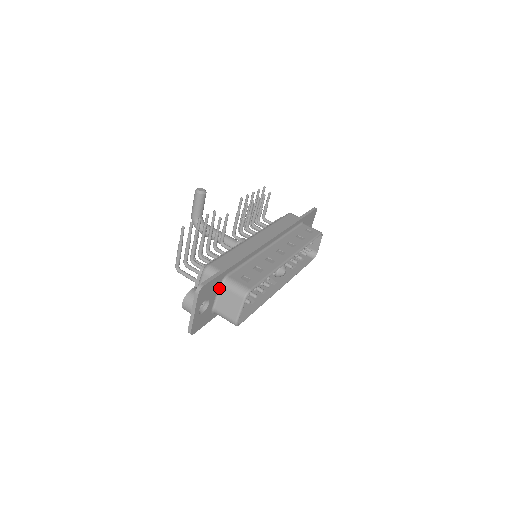
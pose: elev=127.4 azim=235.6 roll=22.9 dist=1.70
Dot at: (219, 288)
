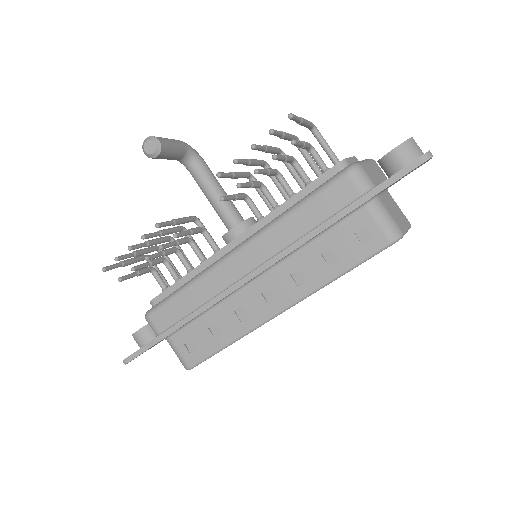
Dot at: occluded
